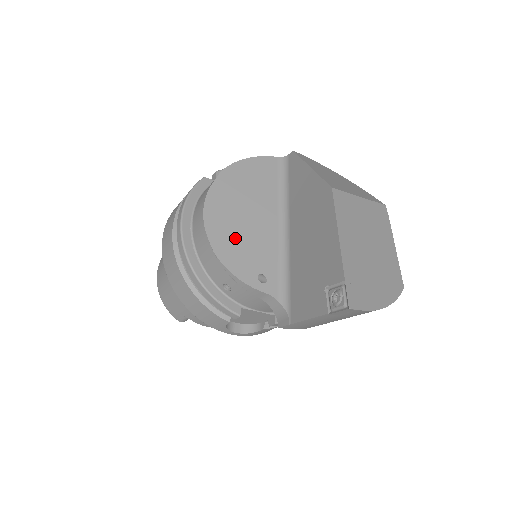
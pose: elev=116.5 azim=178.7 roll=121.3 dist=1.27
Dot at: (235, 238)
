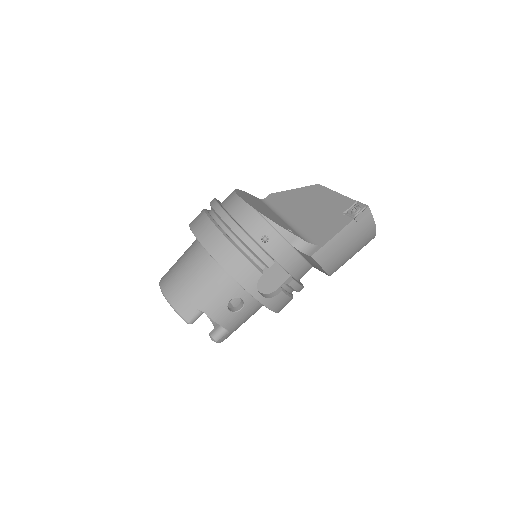
Dot at: (263, 212)
